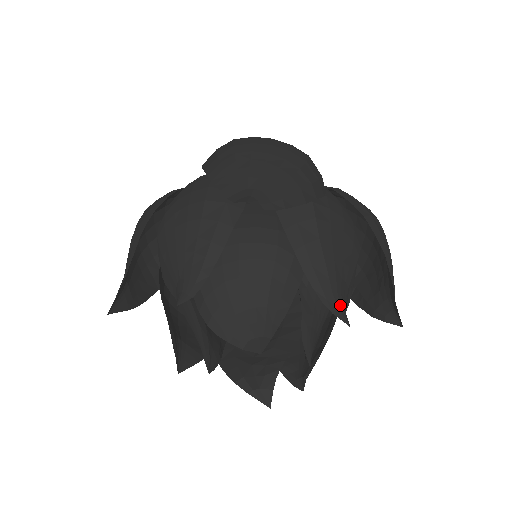
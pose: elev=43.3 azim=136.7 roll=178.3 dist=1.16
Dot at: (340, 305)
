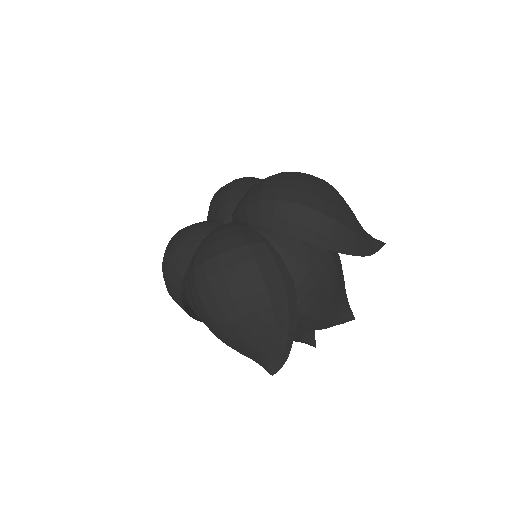
Dot at: (344, 317)
